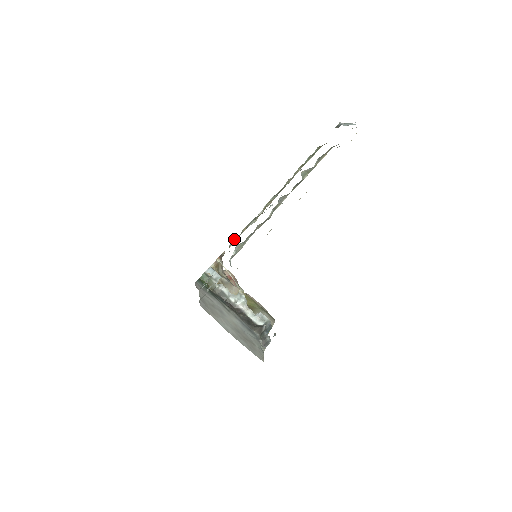
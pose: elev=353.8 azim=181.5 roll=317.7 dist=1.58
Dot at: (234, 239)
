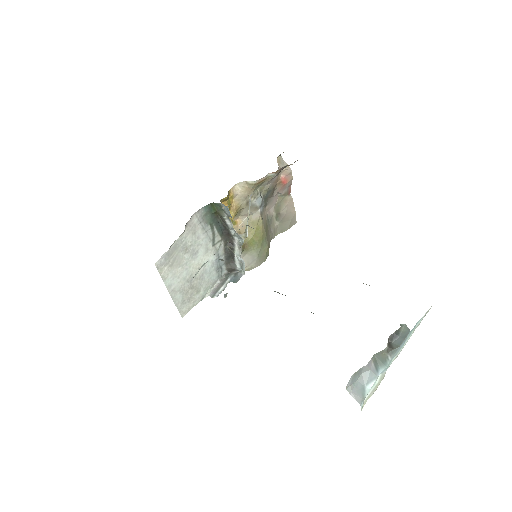
Dot at: (251, 227)
